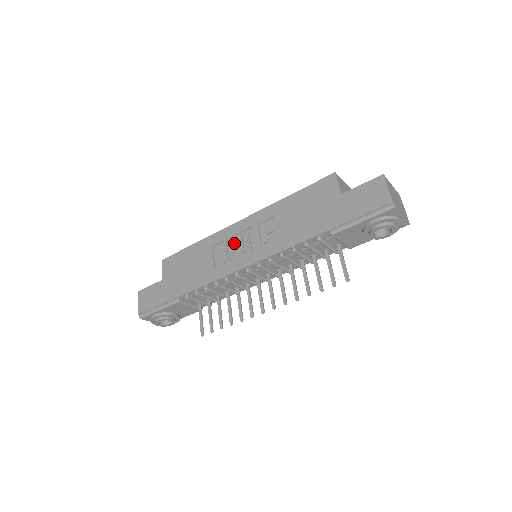
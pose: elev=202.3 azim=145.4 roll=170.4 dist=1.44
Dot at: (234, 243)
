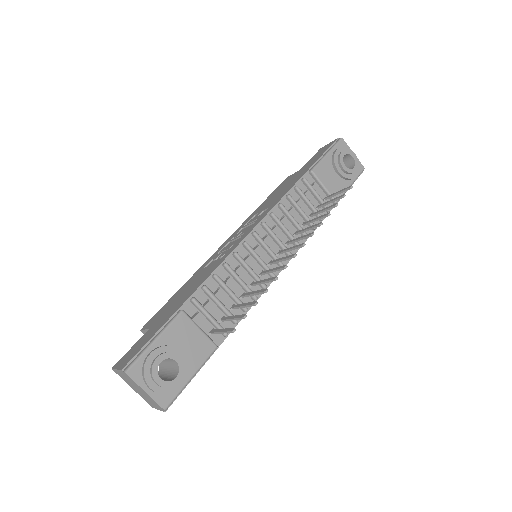
Dot at: occluded
